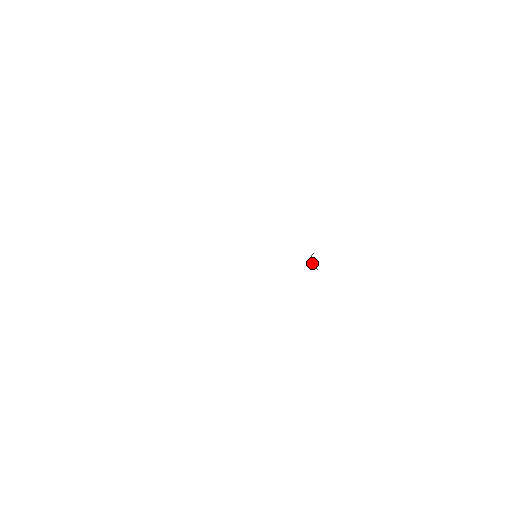
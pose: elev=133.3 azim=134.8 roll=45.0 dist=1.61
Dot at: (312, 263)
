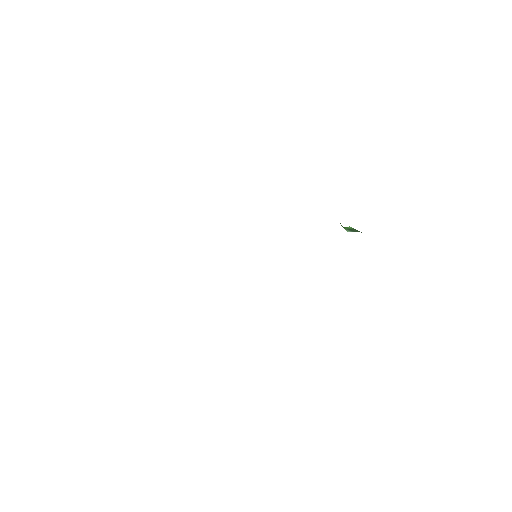
Dot at: (349, 231)
